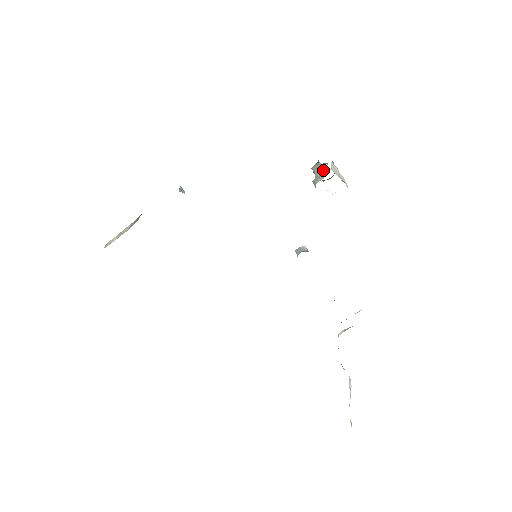
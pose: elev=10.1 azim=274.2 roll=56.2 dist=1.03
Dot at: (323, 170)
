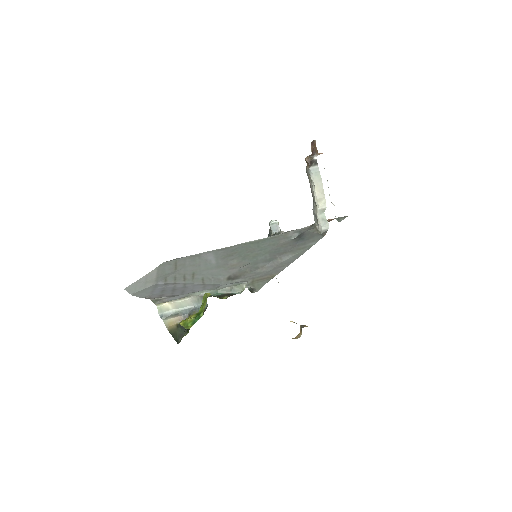
Dot at: occluded
